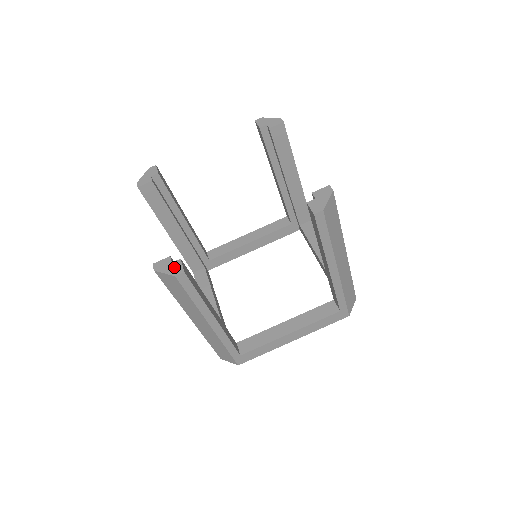
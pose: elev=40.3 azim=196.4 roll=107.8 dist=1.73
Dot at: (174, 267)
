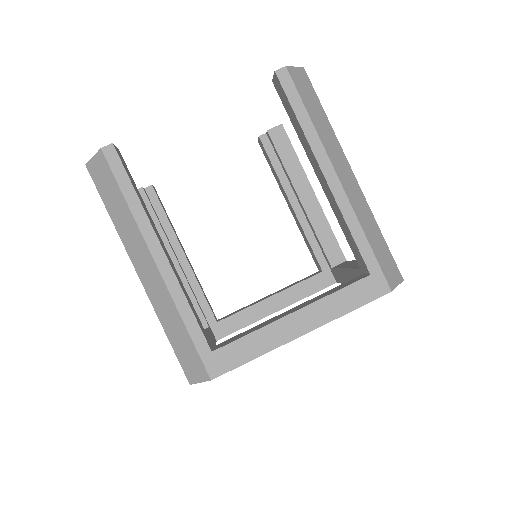
Dot at: occluded
